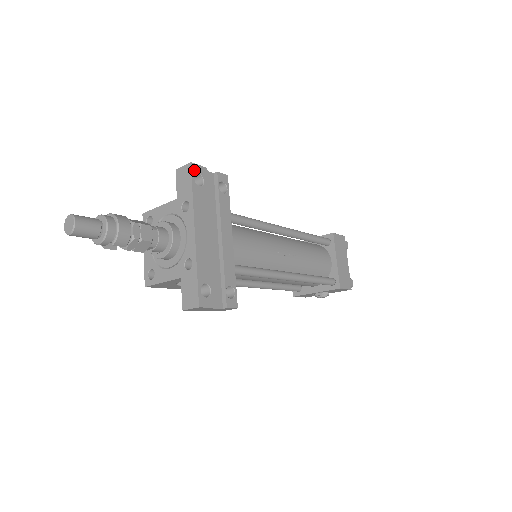
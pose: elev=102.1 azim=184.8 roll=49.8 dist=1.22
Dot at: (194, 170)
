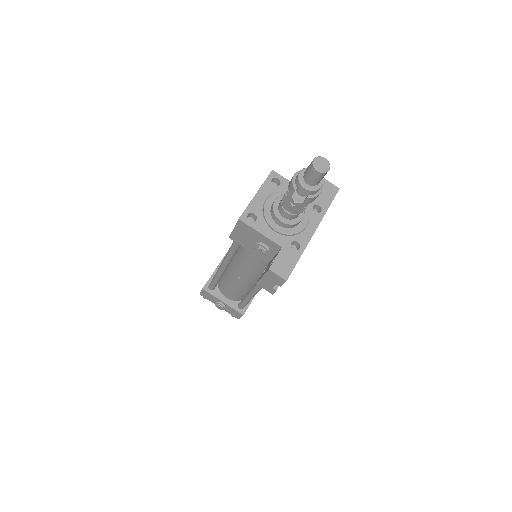
Dot at: occluded
